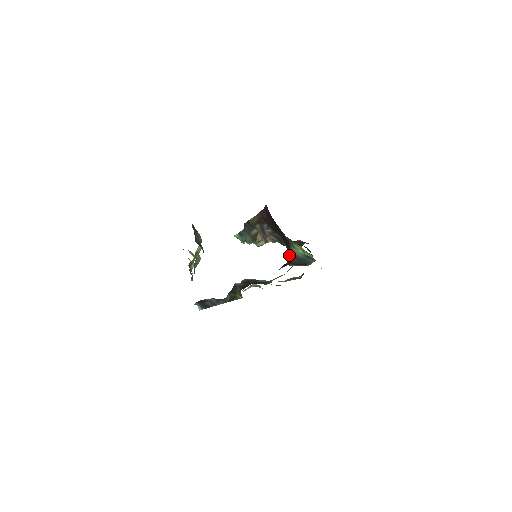
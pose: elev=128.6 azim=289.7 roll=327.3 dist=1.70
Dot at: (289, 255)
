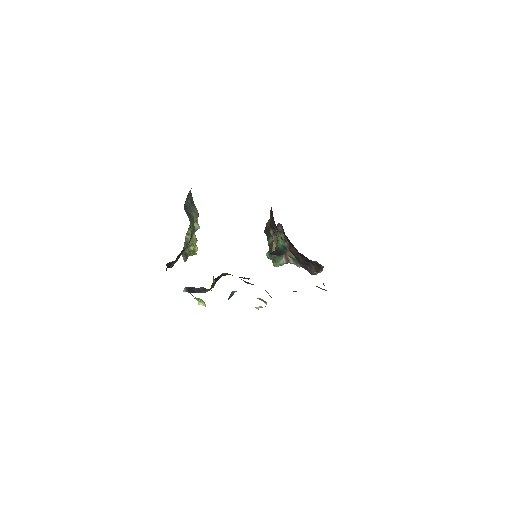
Dot at: occluded
